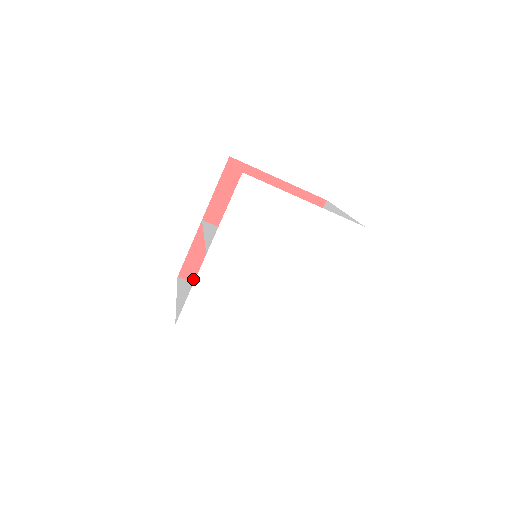
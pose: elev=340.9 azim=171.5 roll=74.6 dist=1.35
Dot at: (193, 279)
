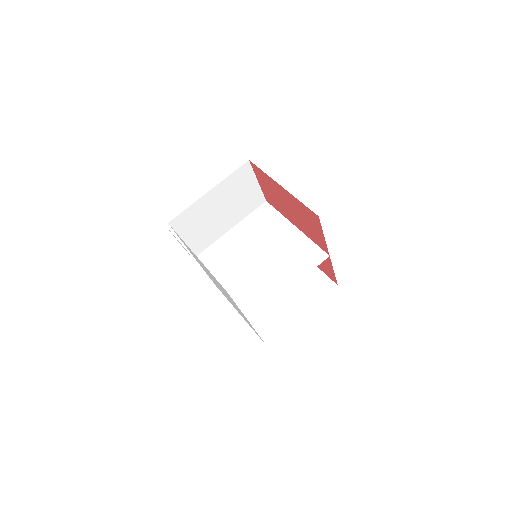
Dot at: occluded
